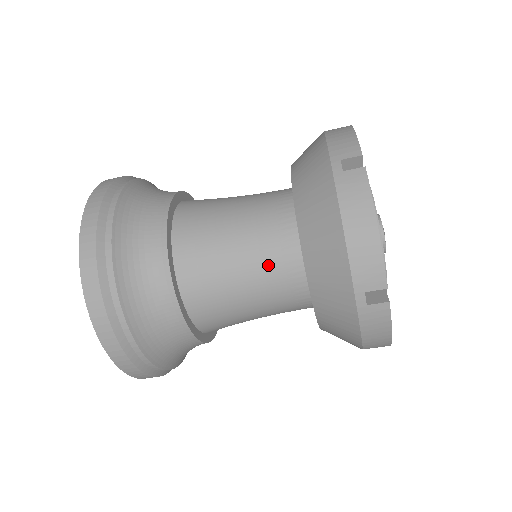
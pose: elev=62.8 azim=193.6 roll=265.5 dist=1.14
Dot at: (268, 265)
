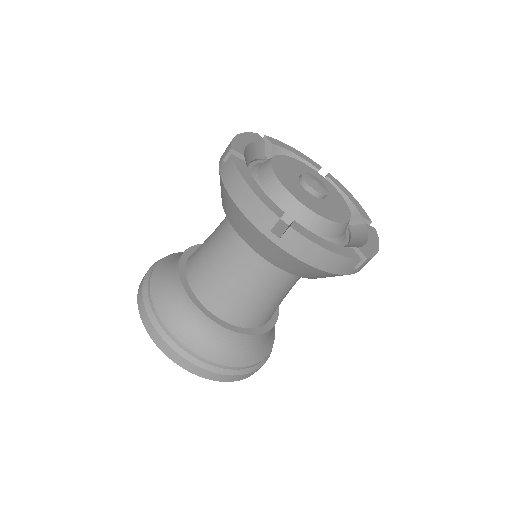
Dot at: (237, 255)
